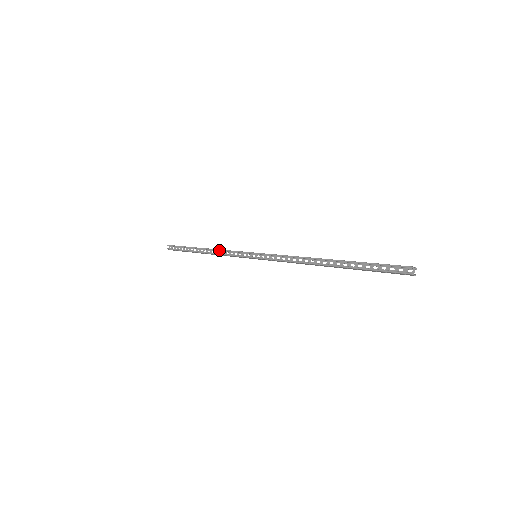
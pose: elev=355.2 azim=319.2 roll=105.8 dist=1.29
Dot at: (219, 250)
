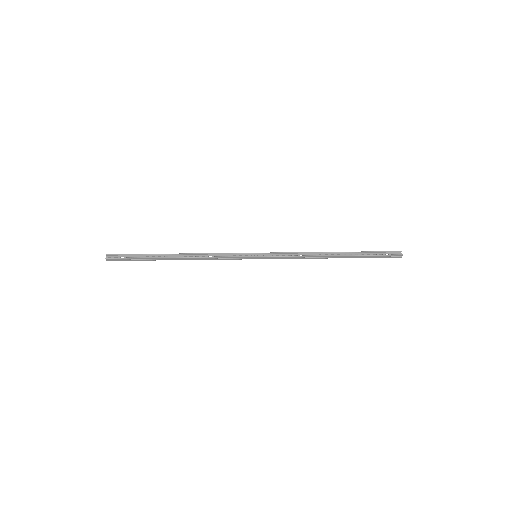
Dot at: (205, 253)
